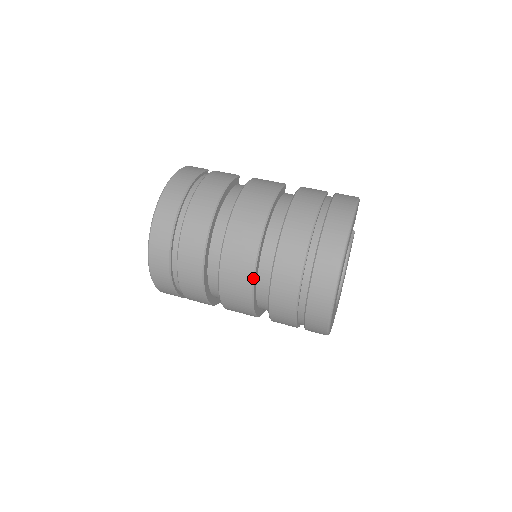
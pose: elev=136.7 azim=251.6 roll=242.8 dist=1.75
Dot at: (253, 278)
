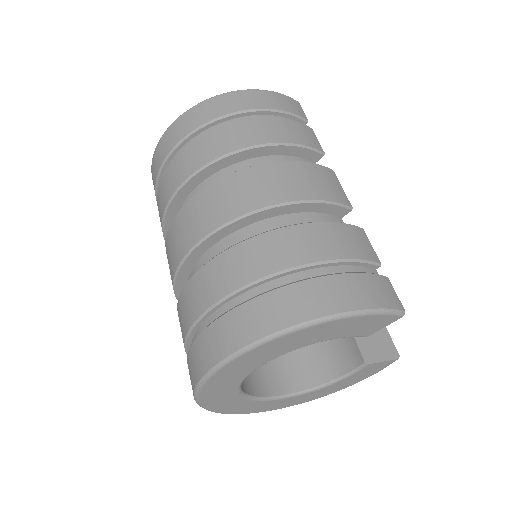
Dot at: (184, 257)
